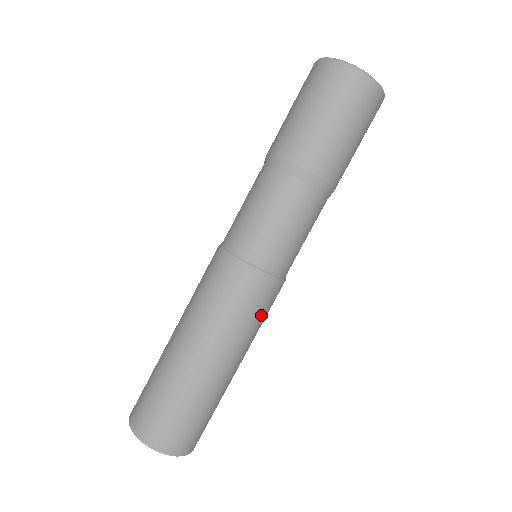
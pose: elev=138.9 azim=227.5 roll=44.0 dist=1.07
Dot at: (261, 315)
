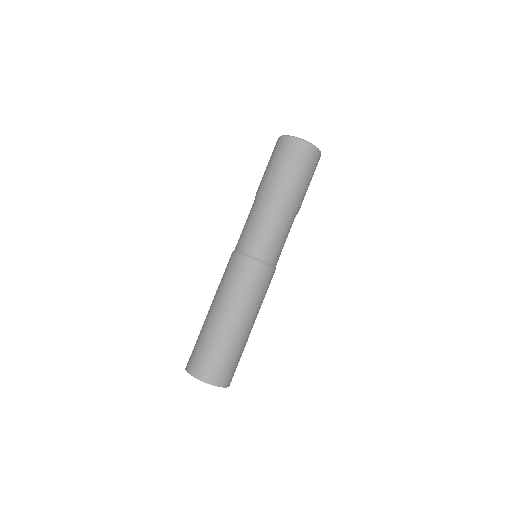
Dot at: (266, 291)
